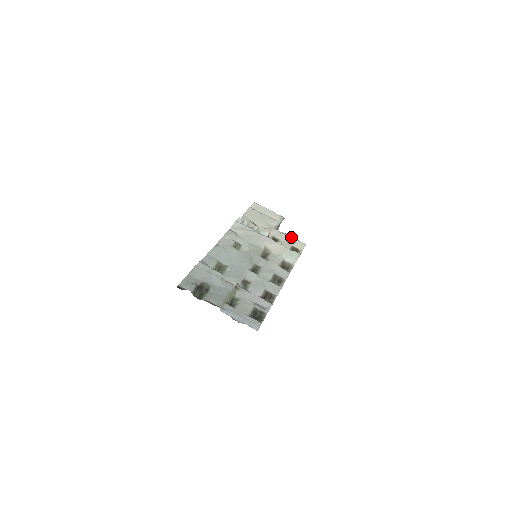
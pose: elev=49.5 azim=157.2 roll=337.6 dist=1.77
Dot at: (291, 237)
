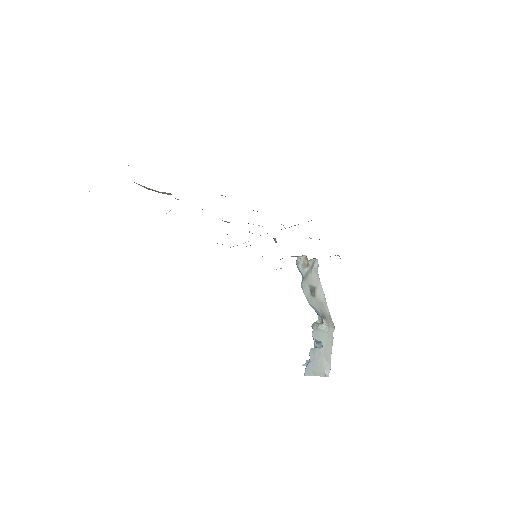
Dot at: occluded
